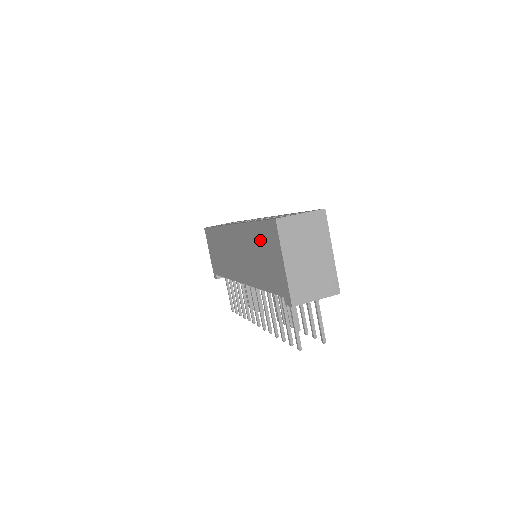
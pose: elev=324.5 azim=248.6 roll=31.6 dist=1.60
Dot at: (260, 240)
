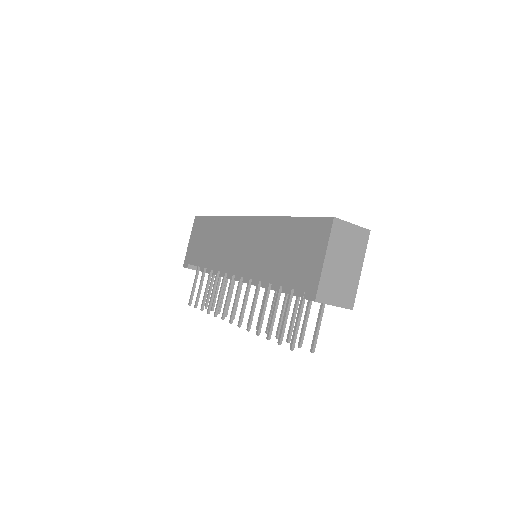
Dot at: (295, 235)
